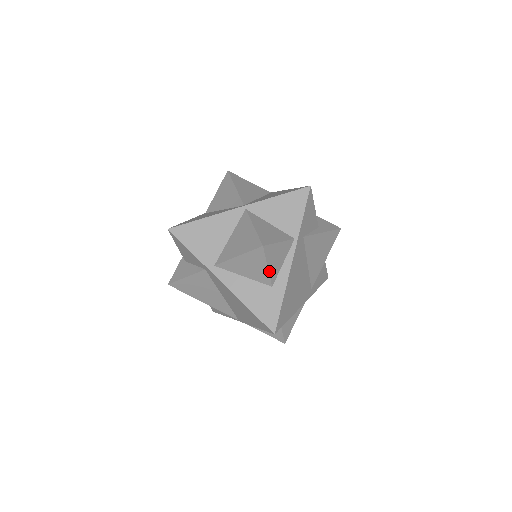
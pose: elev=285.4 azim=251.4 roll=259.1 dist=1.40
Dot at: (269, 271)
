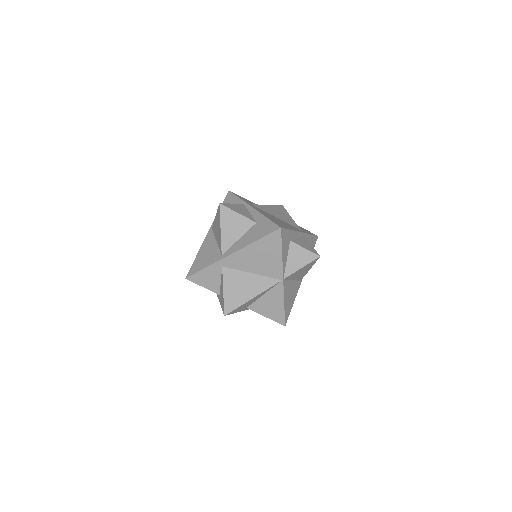
Dot at: (242, 215)
